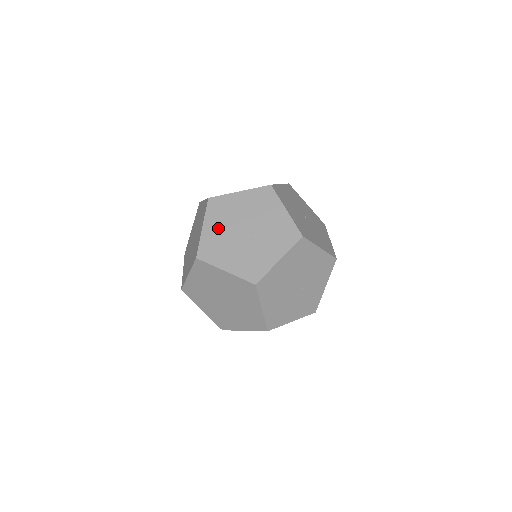
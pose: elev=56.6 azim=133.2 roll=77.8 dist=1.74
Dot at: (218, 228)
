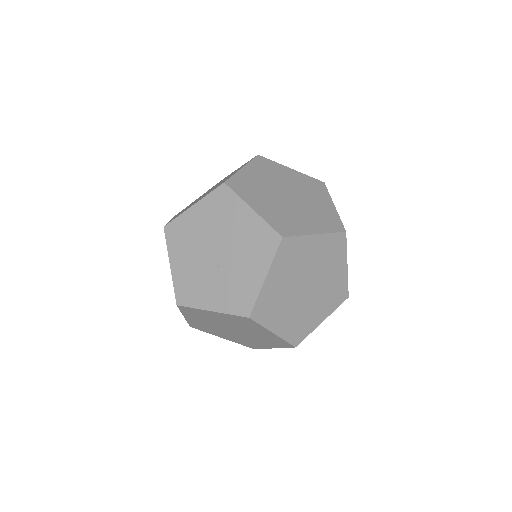
Dot at: occluded
